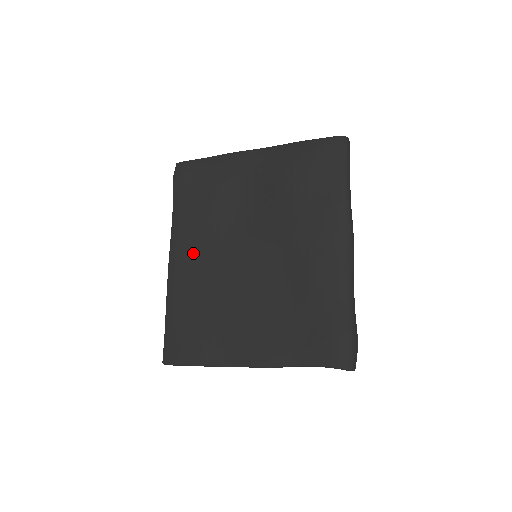
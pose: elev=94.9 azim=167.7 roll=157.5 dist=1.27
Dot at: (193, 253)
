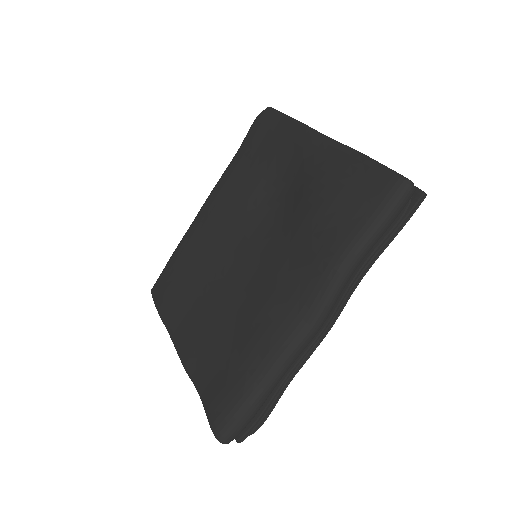
Dot at: (216, 212)
